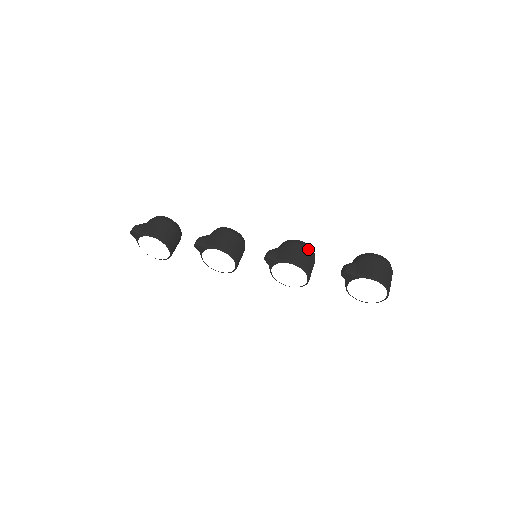
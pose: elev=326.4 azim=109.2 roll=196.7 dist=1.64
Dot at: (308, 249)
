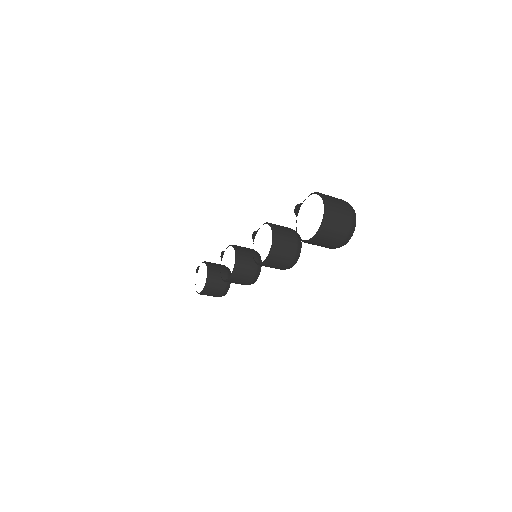
Dot at: (293, 230)
